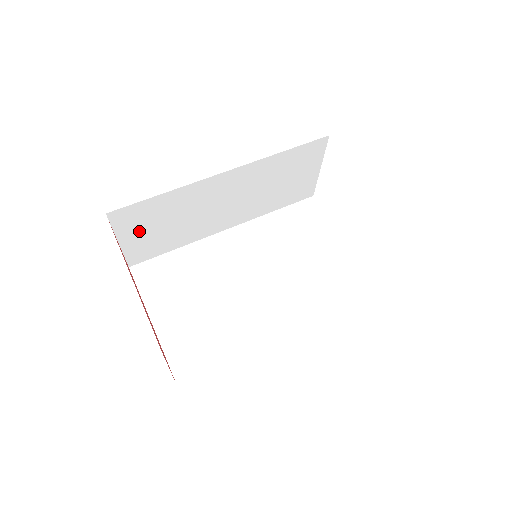
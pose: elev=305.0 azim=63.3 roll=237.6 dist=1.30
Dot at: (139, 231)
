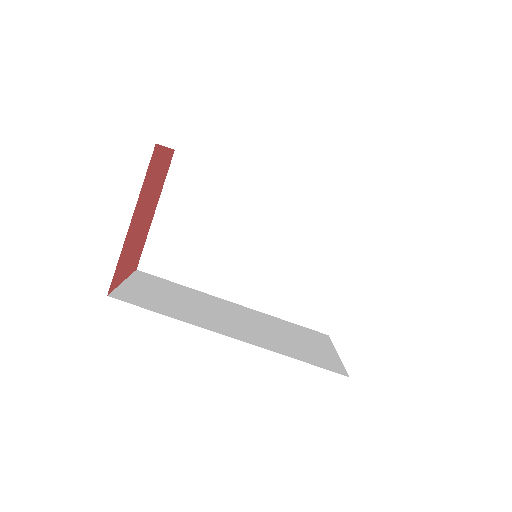
Dot at: occluded
